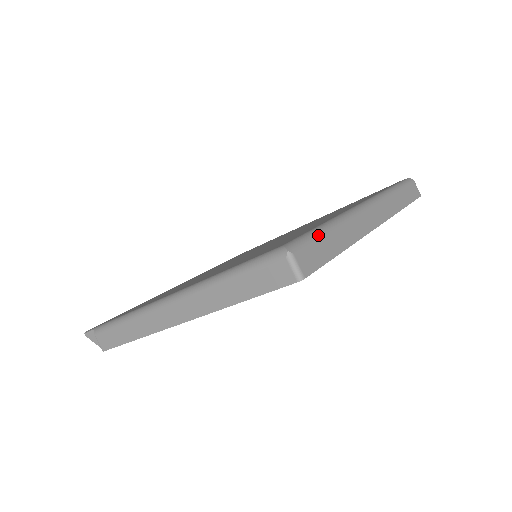
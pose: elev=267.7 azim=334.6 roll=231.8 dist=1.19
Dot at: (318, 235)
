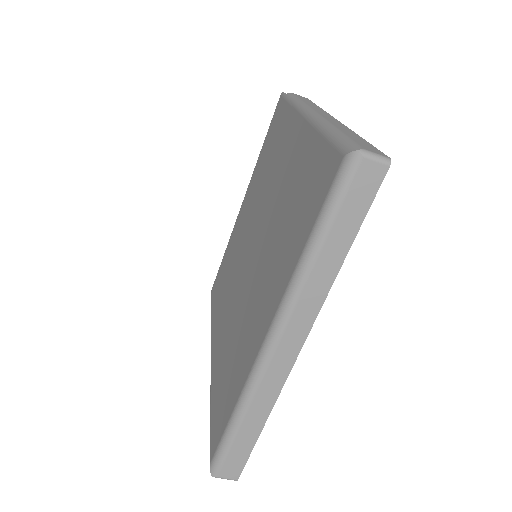
Dot at: (229, 443)
